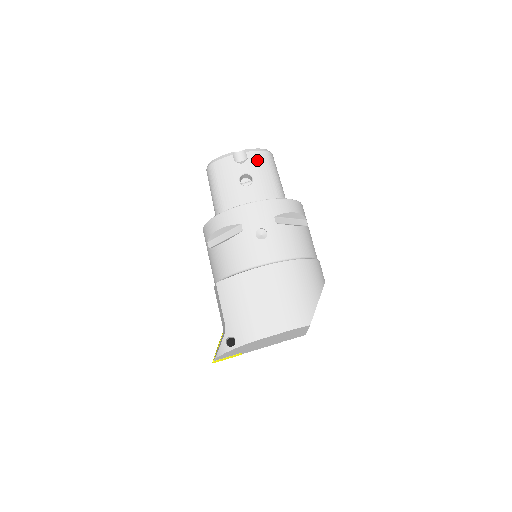
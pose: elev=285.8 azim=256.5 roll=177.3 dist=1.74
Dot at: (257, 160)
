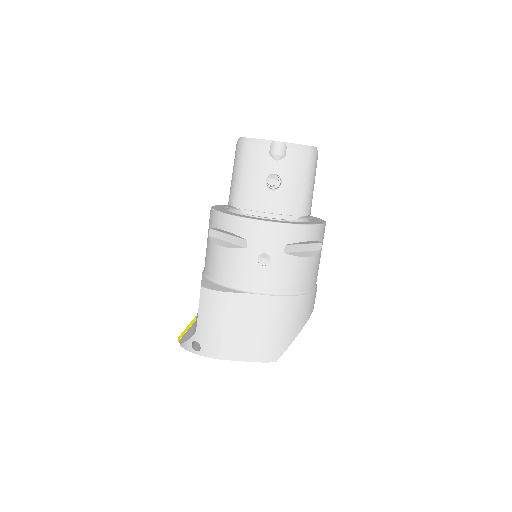
Dot at: (296, 161)
